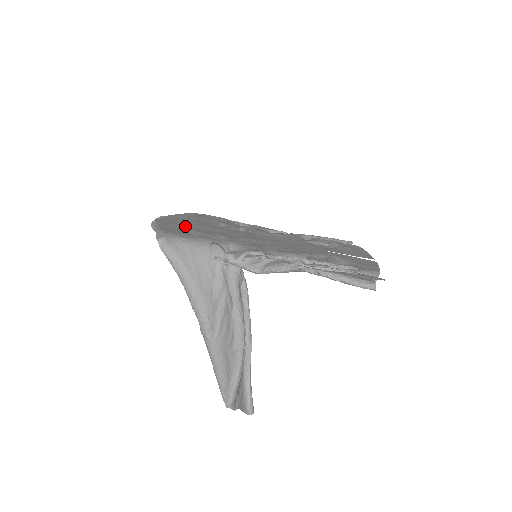
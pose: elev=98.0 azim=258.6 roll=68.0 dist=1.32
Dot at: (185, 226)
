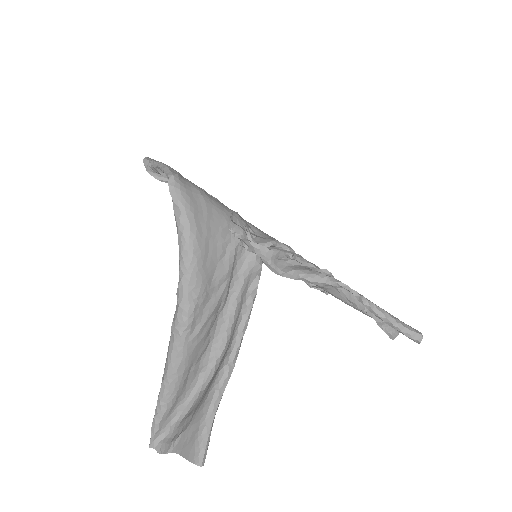
Dot at: occluded
